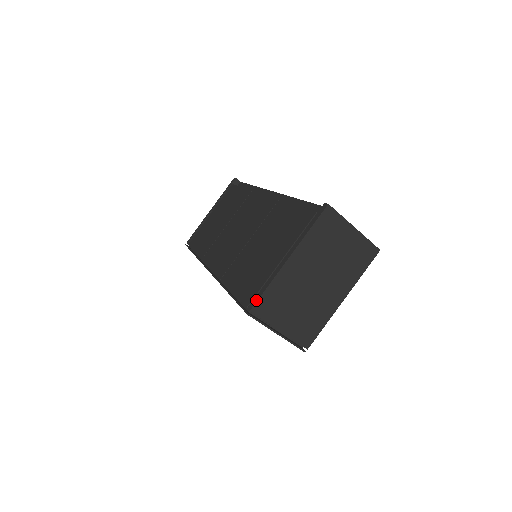
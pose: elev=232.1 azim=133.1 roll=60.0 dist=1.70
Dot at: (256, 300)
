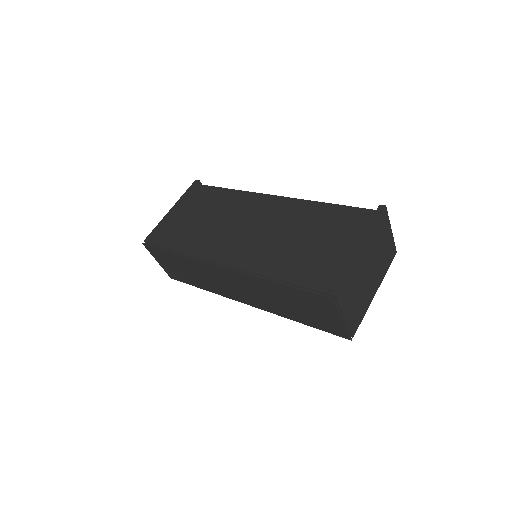
Dot at: (339, 285)
